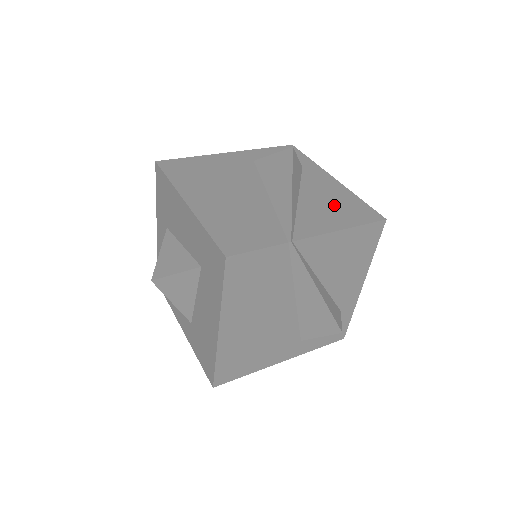
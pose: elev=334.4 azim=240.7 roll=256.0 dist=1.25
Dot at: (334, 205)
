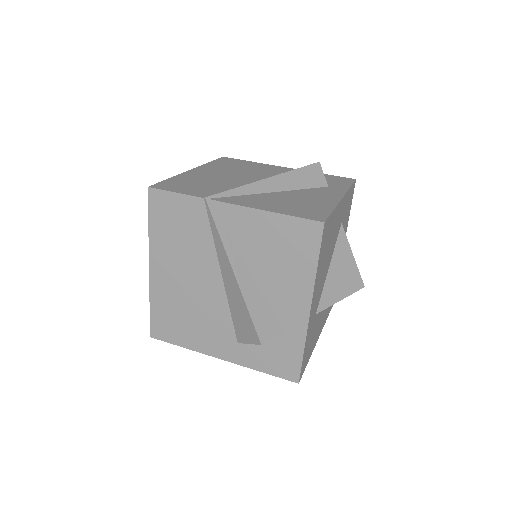
Dot at: (296, 203)
